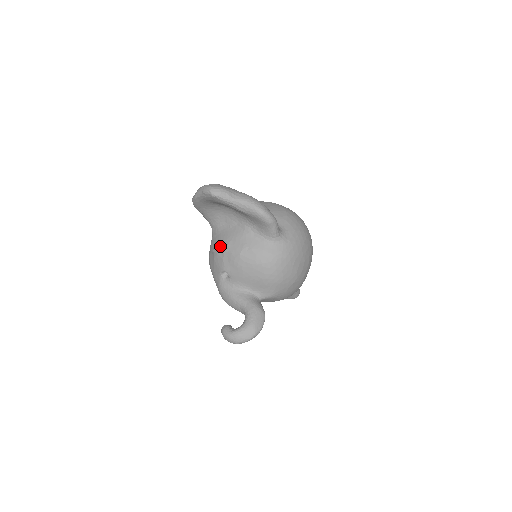
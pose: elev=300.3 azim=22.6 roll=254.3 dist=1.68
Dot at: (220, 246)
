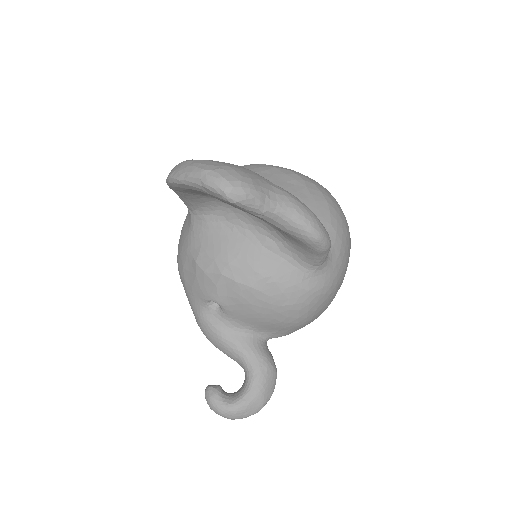
Dot at: (212, 261)
